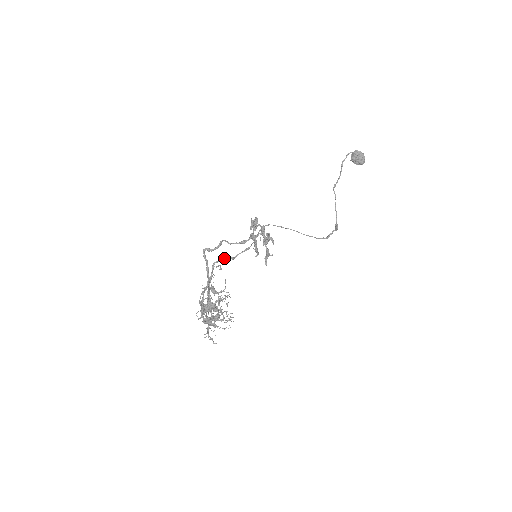
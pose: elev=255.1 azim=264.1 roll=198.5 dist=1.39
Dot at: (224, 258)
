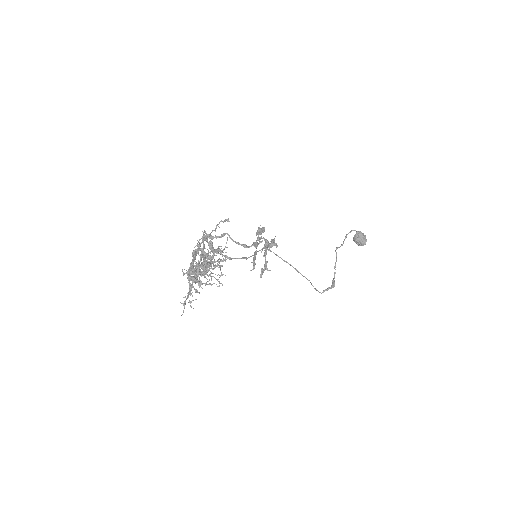
Dot at: occluded
